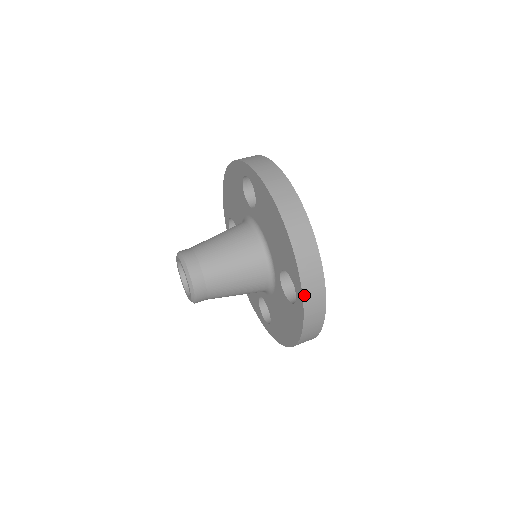
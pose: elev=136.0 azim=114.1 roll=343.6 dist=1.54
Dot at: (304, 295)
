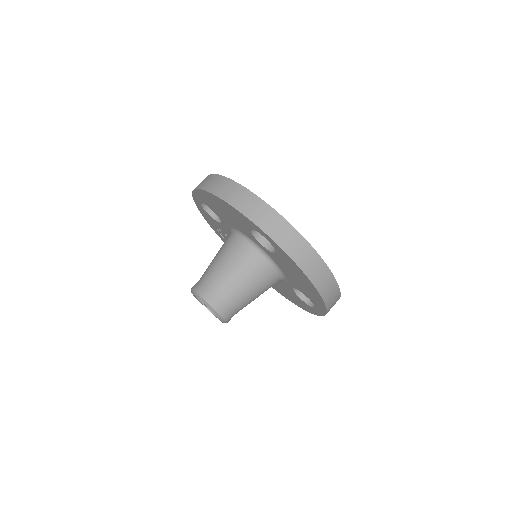
Dot at: occluded
